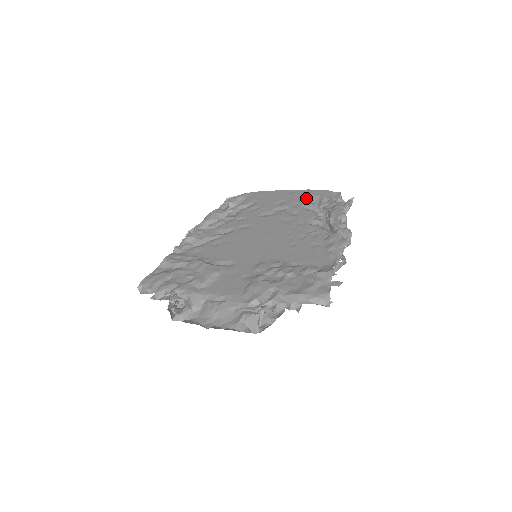
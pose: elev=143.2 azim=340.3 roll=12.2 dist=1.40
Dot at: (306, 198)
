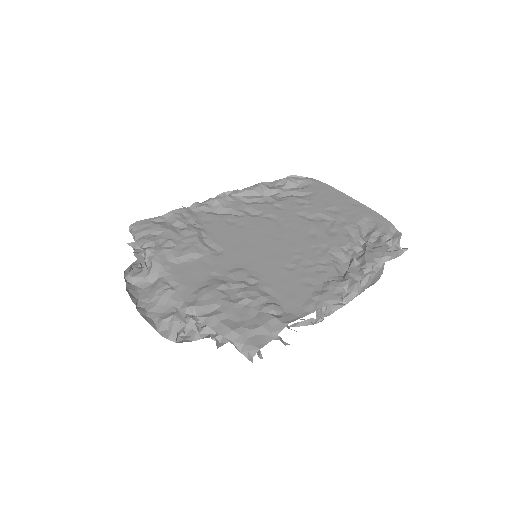
Dot at: (361, 220)
